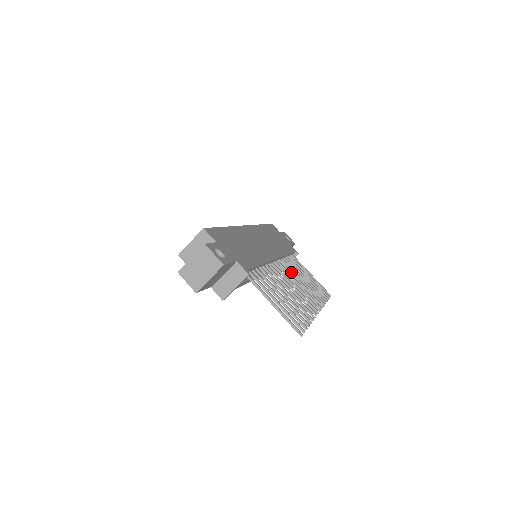
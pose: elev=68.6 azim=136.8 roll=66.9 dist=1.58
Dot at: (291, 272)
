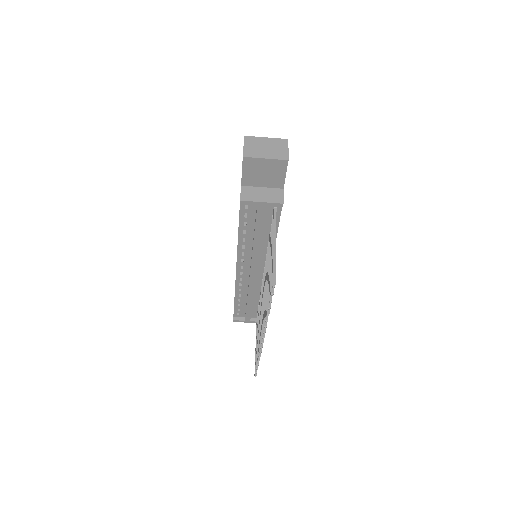
Dot at: occluded
